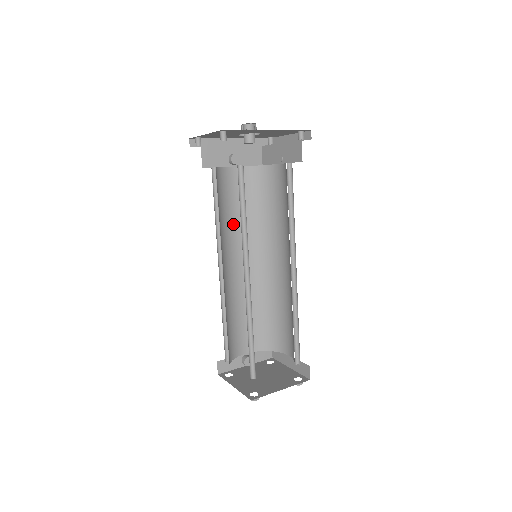
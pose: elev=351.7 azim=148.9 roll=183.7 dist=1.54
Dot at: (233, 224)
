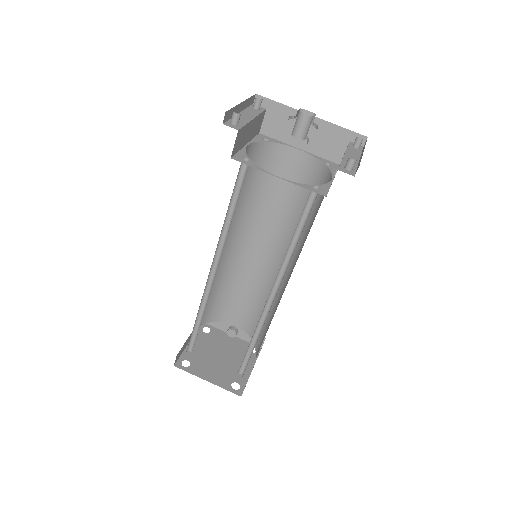
Dot at: (271, 208)
